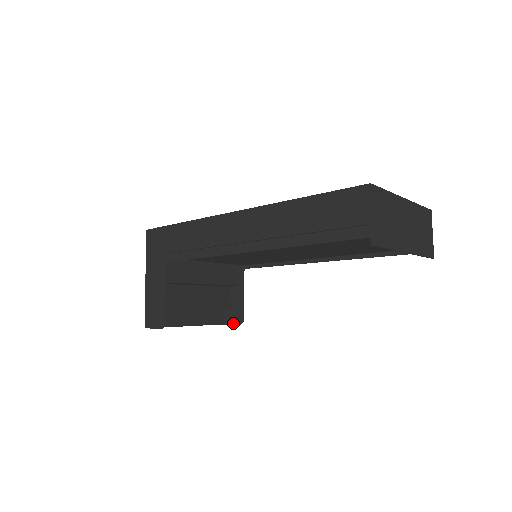
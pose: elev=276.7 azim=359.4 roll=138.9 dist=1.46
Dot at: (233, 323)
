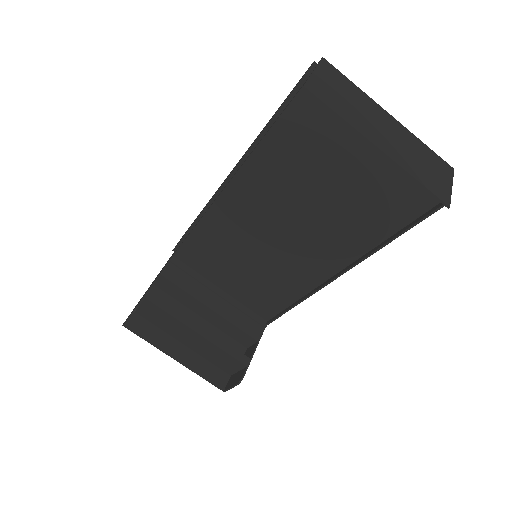
Dot at: (232, 385)
